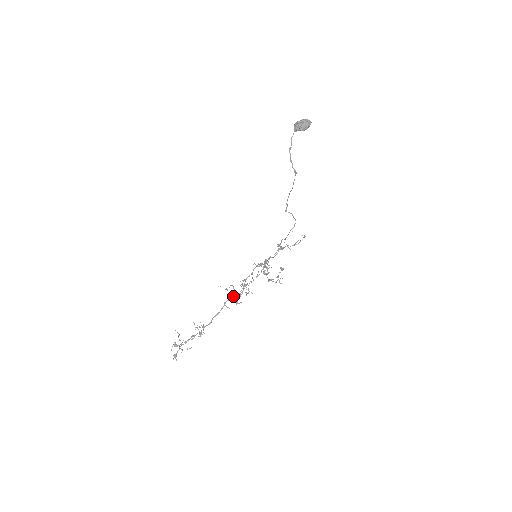
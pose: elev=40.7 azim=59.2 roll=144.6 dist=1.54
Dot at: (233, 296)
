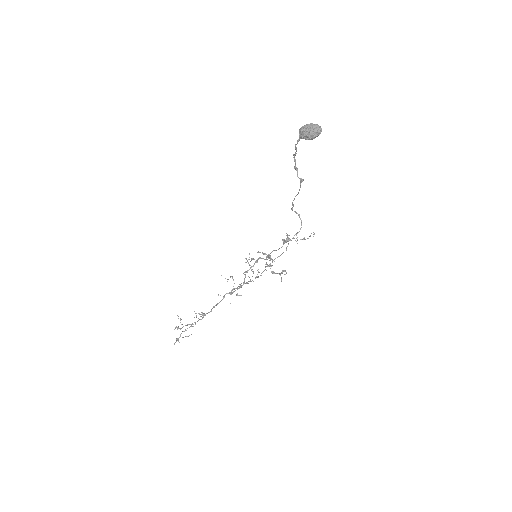
Dot at: (233, 289)
